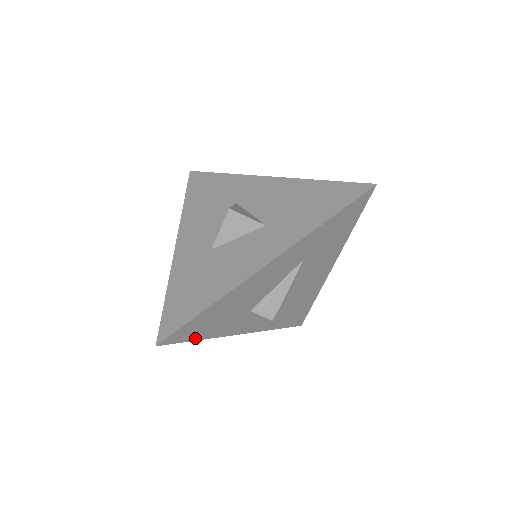
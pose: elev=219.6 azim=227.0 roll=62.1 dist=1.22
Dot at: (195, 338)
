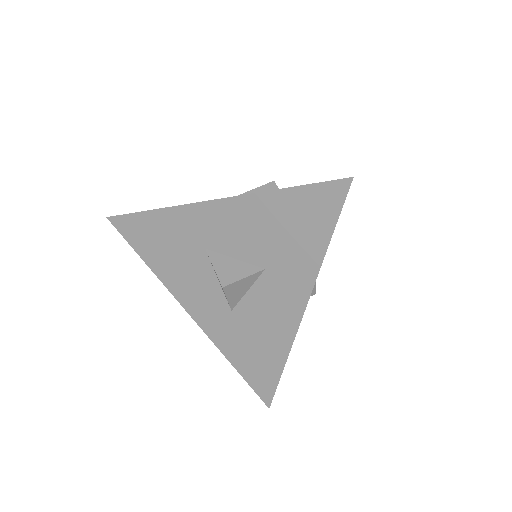
Dot at: occluded
